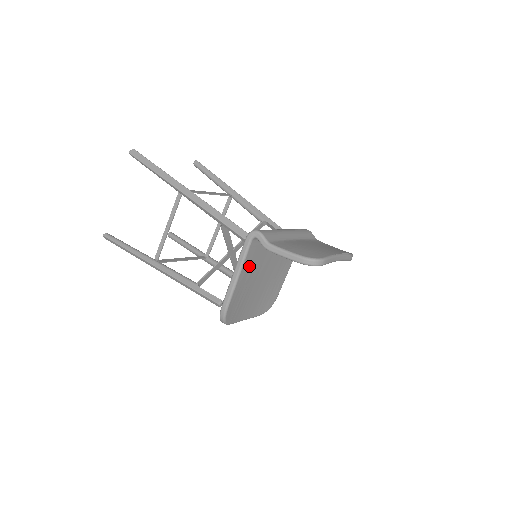
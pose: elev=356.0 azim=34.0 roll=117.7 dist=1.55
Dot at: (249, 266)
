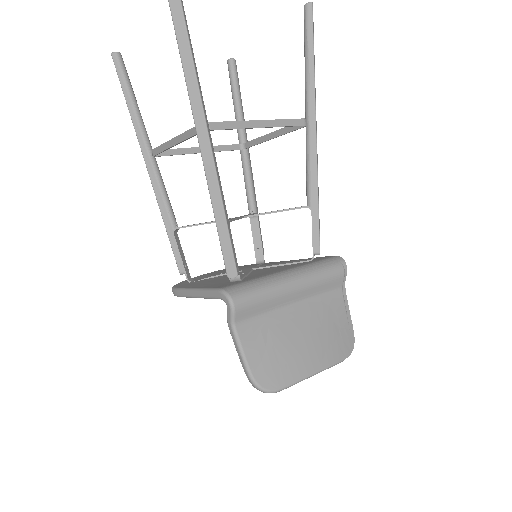
Dot at: occluded
